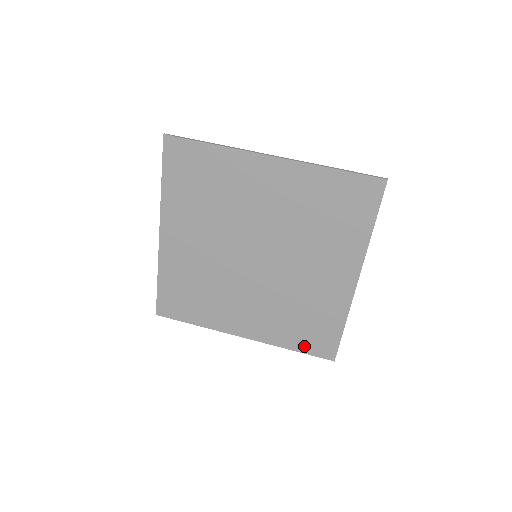
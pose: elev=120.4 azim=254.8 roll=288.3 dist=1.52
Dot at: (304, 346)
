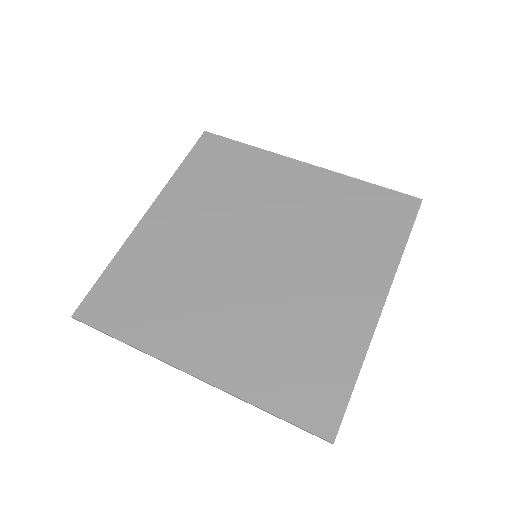
Dot at: (287, 404)
